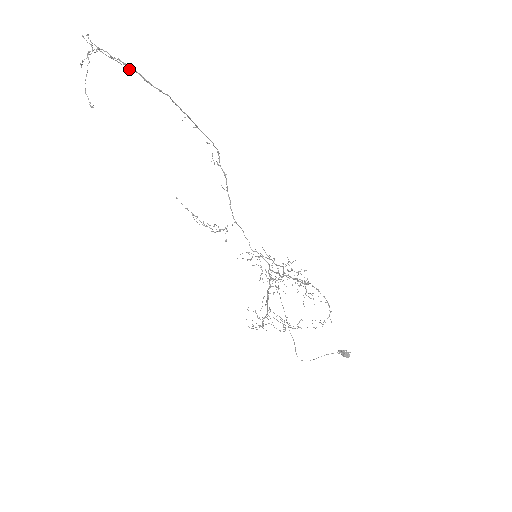
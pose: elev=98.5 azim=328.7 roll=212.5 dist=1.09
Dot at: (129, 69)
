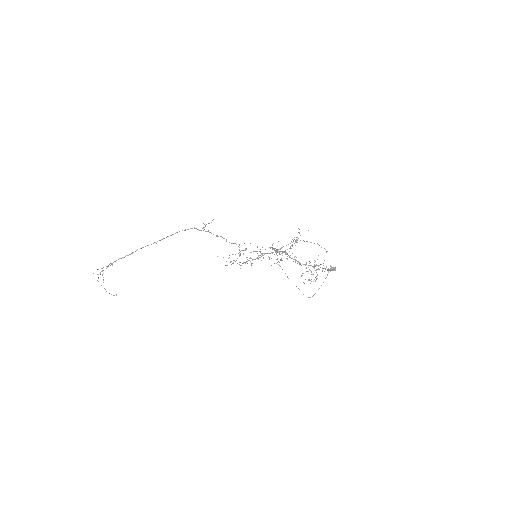
Dot at: occluded
